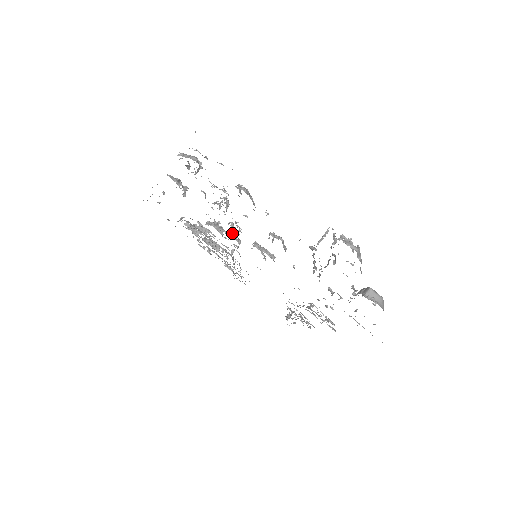
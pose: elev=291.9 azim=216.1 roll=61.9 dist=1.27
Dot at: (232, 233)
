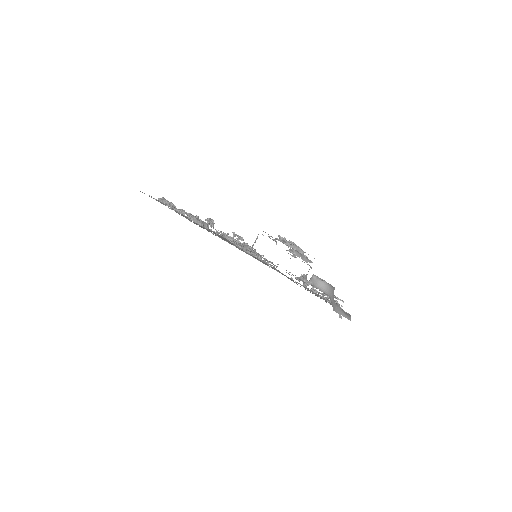
Dot at: (231, 242)
